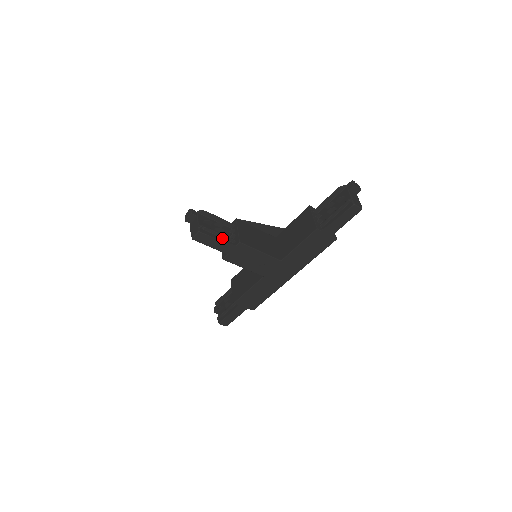
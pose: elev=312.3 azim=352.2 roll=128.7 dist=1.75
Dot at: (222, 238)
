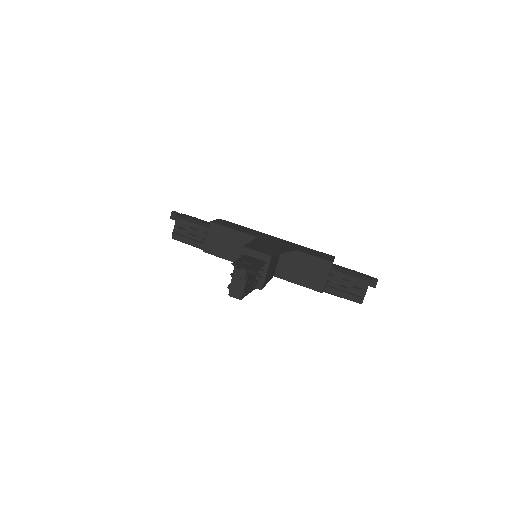
Dot at: occluded
